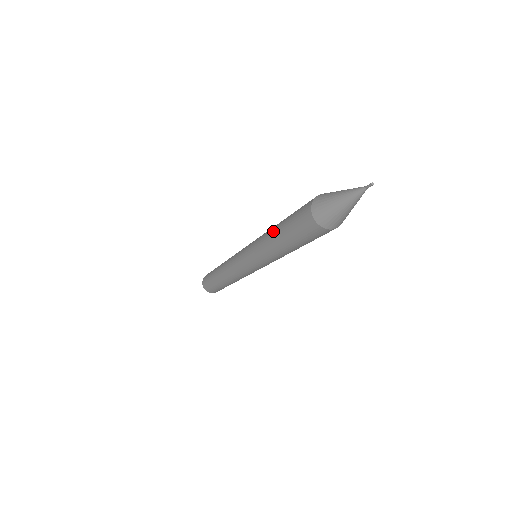
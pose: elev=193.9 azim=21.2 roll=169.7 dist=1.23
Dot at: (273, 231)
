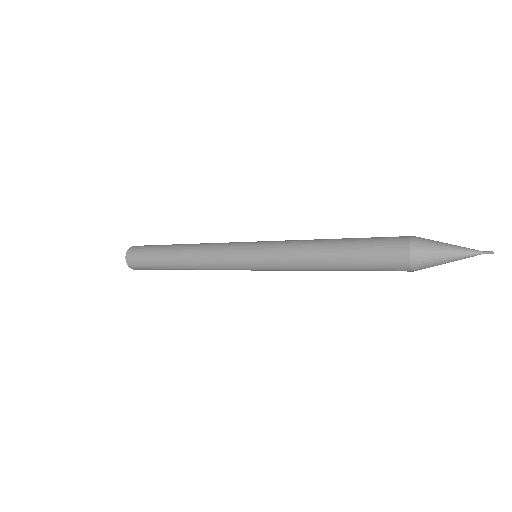
Dot at: (326, 244)
